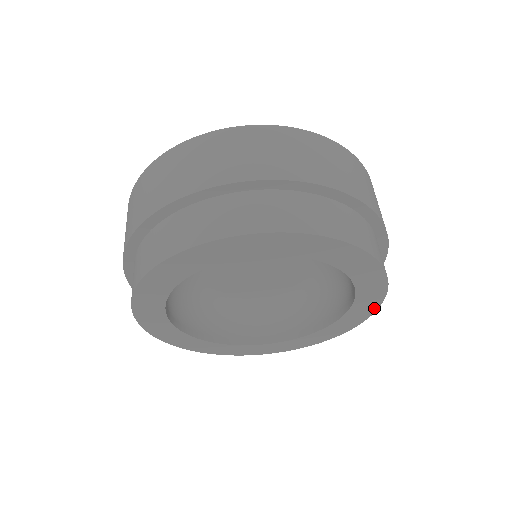
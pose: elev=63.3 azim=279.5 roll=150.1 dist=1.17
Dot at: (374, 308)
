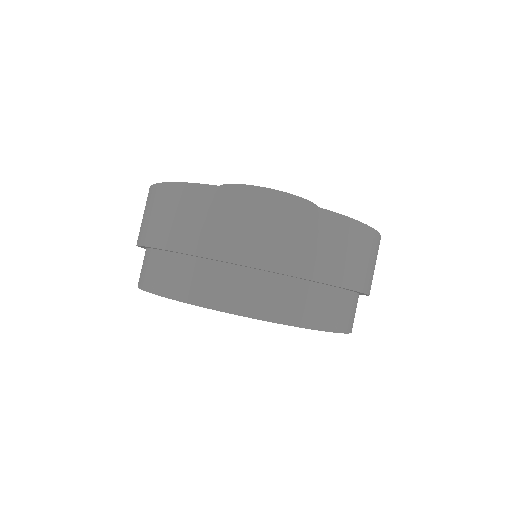
Dot at: occluded
